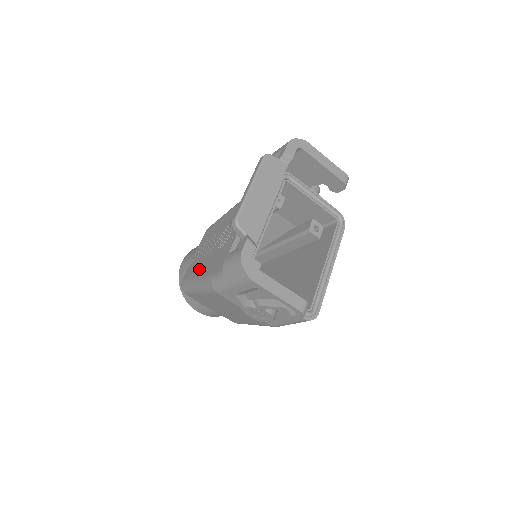
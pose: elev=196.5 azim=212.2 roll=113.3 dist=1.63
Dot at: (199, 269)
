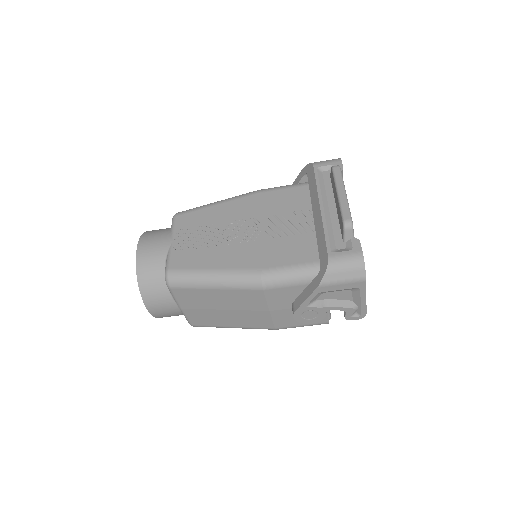
Dot at: (213, 260)
